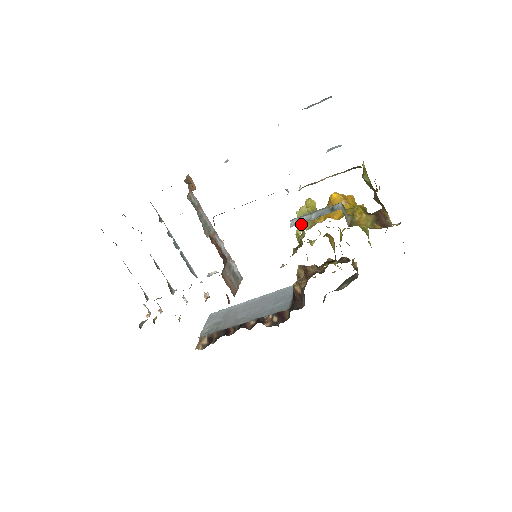
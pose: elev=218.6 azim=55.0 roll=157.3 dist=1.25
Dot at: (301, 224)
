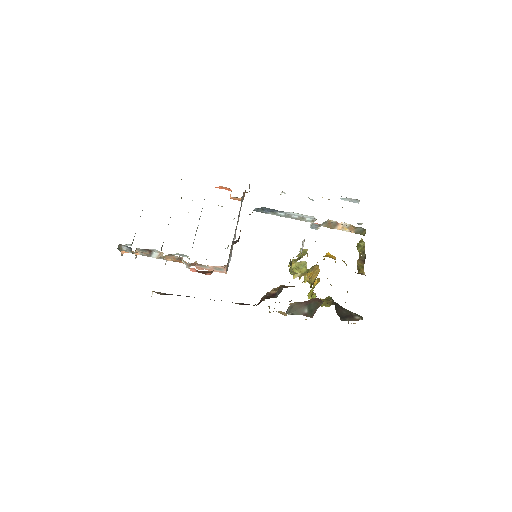
Dot at: (302, 254)
